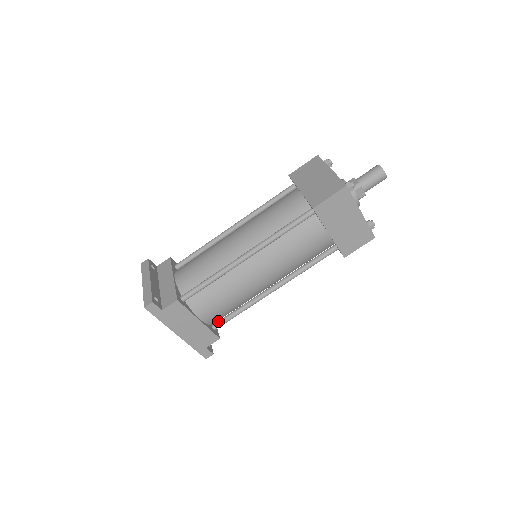
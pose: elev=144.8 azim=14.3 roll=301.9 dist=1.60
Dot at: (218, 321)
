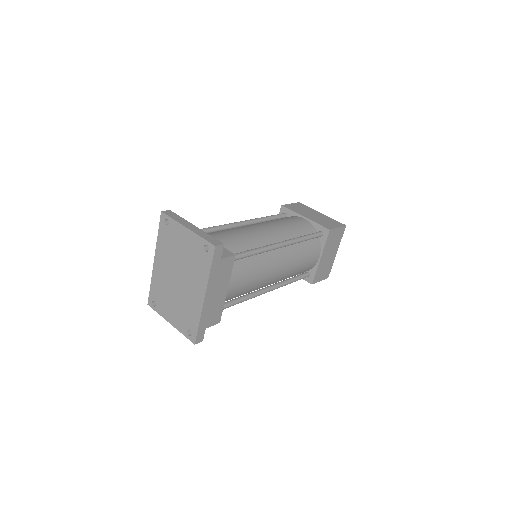
Dot at: occluded
